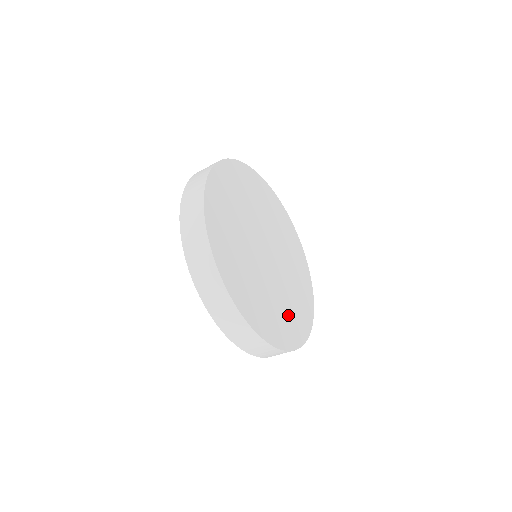
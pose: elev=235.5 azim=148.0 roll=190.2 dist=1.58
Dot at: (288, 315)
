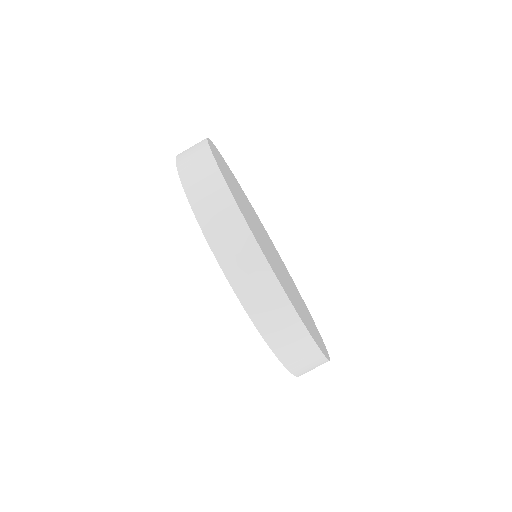
Dot at: (308, 317)
